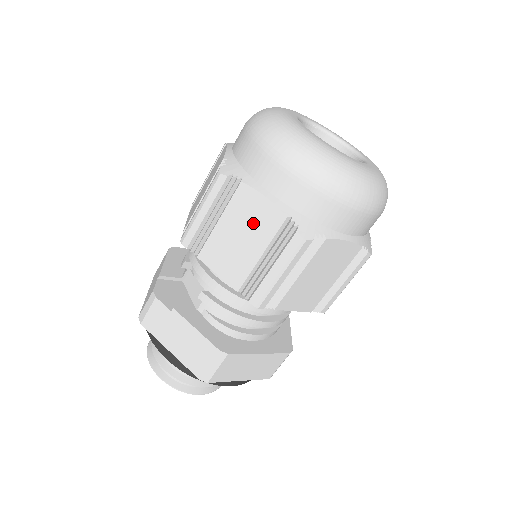
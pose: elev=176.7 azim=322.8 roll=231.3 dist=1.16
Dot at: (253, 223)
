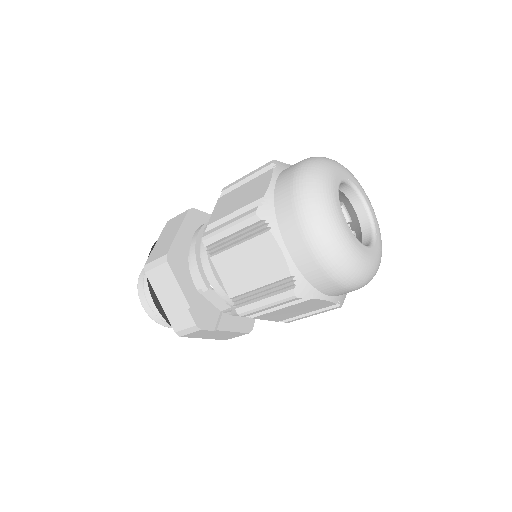
Dot at: (310, 307)
